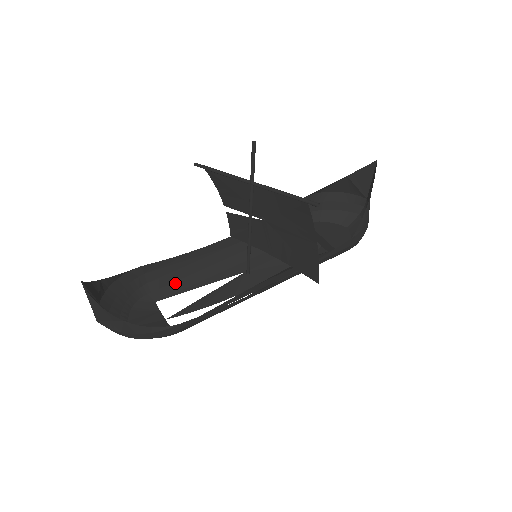
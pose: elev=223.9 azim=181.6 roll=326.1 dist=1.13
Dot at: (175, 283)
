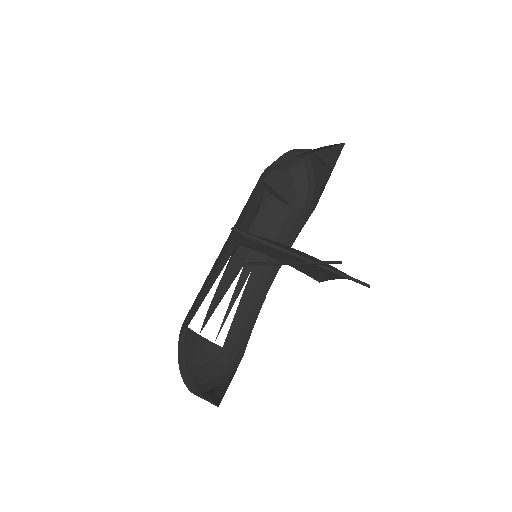
Dot at: (196, 303)
